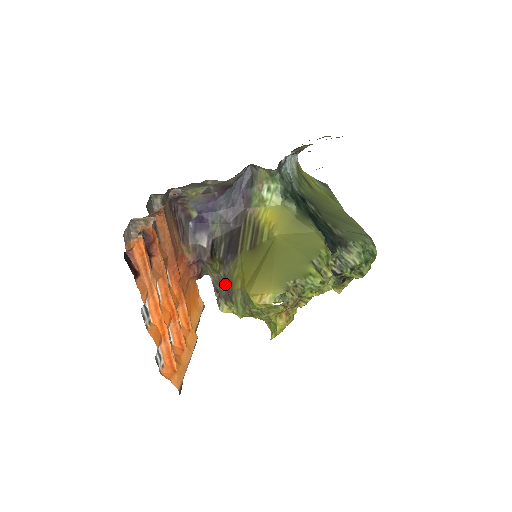
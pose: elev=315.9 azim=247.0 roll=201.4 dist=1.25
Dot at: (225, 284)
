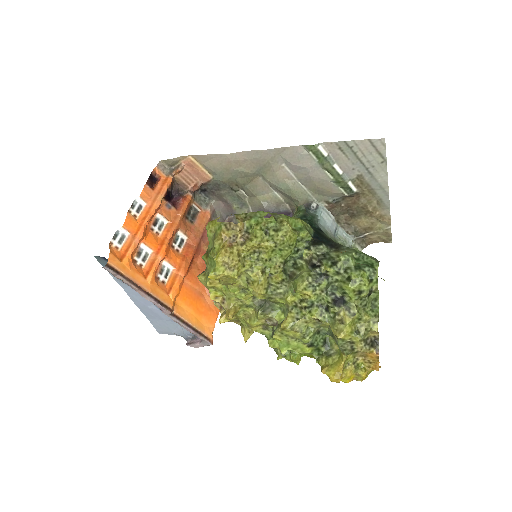
Dot at: occluded
